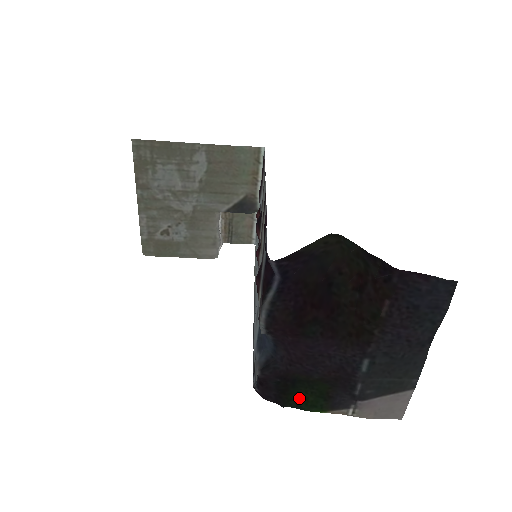
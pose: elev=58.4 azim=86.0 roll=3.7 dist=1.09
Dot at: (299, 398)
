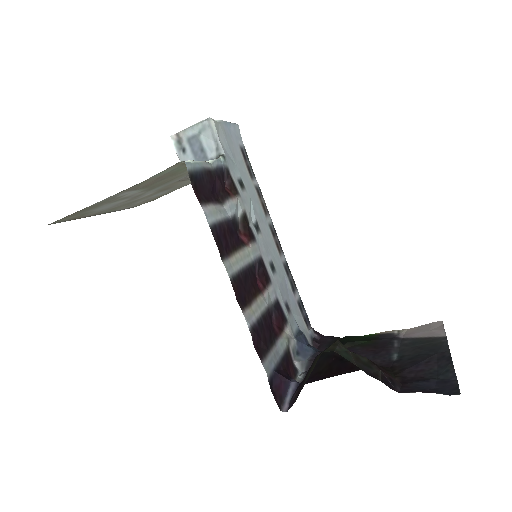
Dot at: (351, 338)
